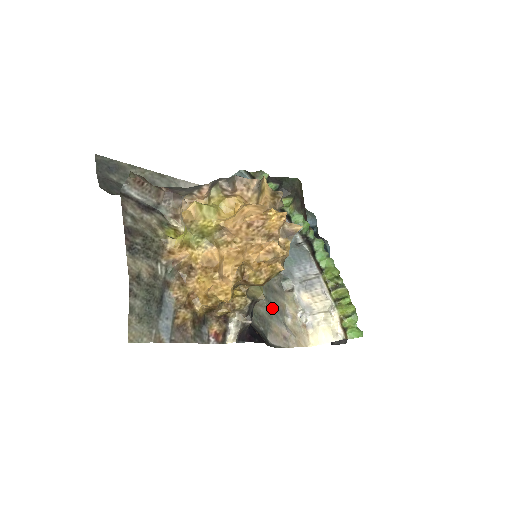
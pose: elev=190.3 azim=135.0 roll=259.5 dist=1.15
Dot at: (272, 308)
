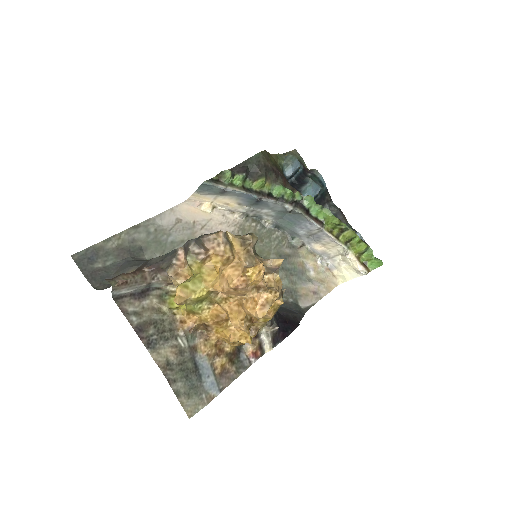
Dot at: (292, 274)
